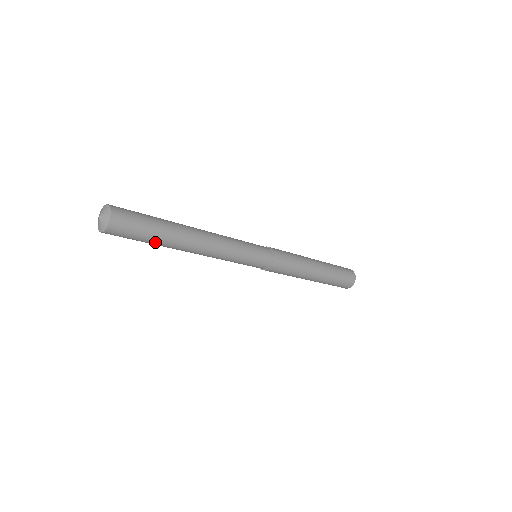
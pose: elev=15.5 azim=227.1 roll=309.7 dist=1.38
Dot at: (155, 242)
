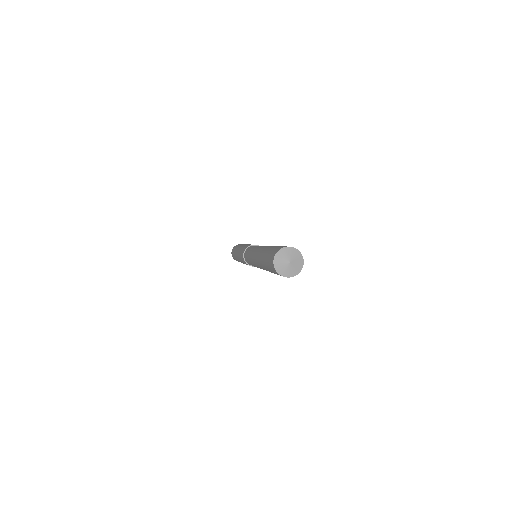
Dot at: (271, 272)
